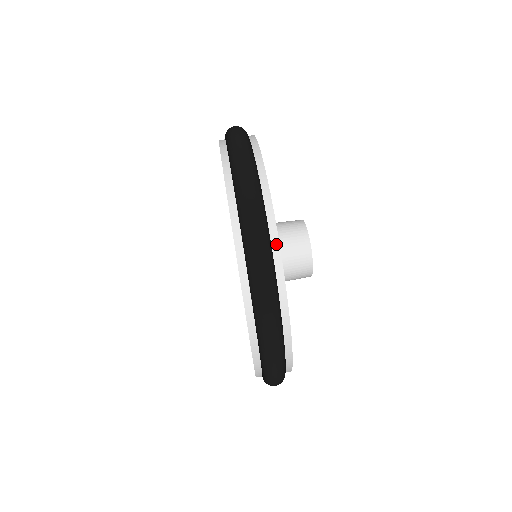
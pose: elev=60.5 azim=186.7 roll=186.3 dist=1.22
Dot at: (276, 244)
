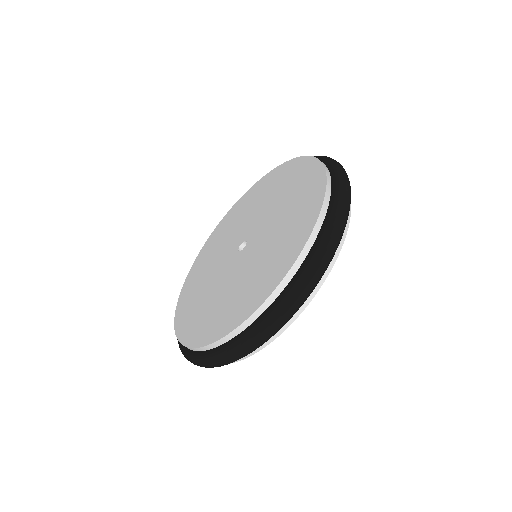
Dot at: (256, 350)
